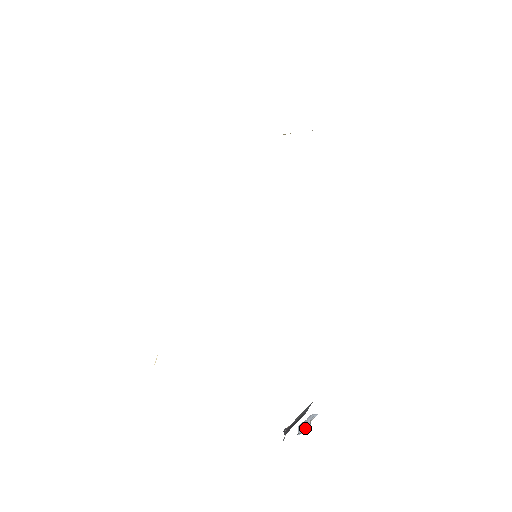
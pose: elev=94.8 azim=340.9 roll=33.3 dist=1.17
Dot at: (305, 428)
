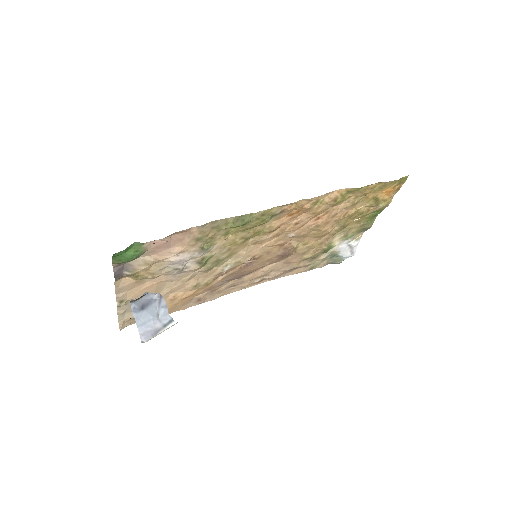
Dot at: (145, 308)
